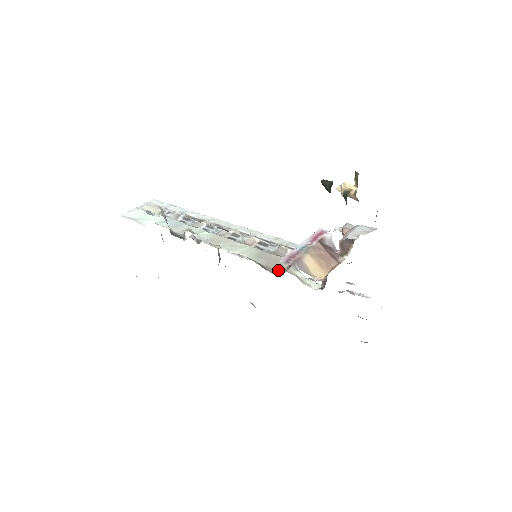
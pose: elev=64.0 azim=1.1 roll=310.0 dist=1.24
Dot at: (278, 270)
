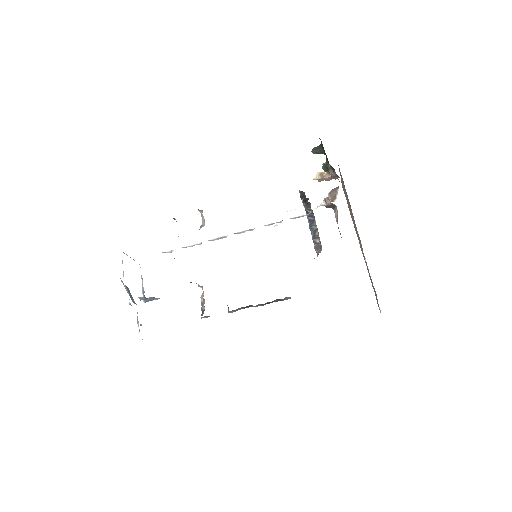
Dot at: occluded
